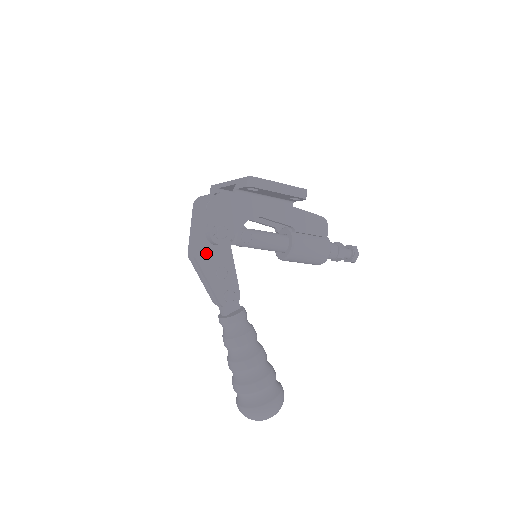
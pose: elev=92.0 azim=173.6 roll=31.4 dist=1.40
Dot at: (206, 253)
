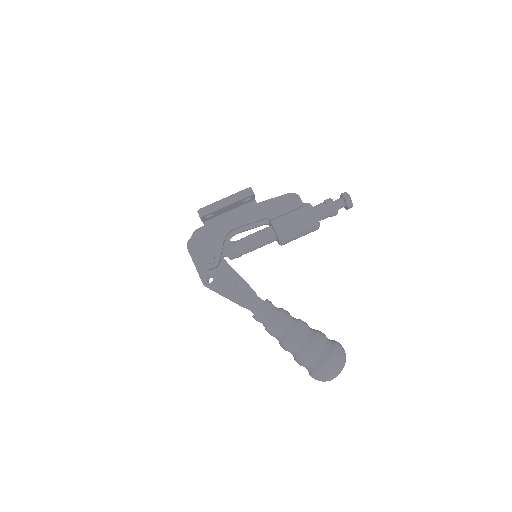
Dot at: occluded
